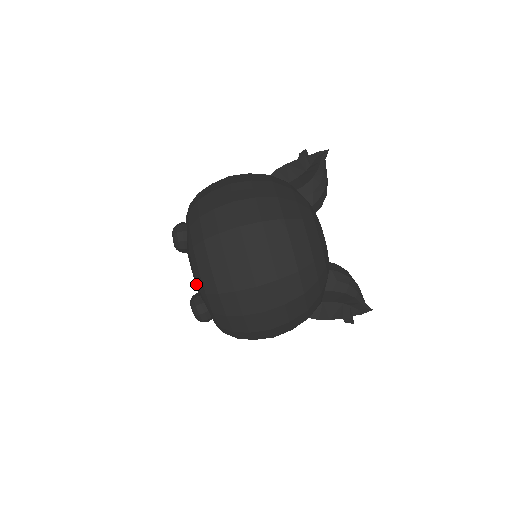
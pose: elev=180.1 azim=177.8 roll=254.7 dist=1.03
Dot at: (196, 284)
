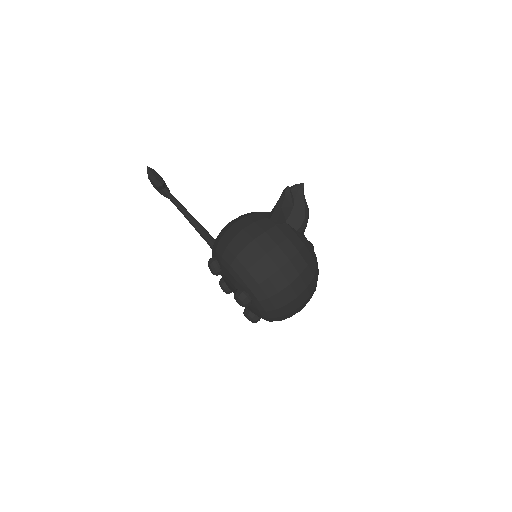
Dot at: (256, 314)
